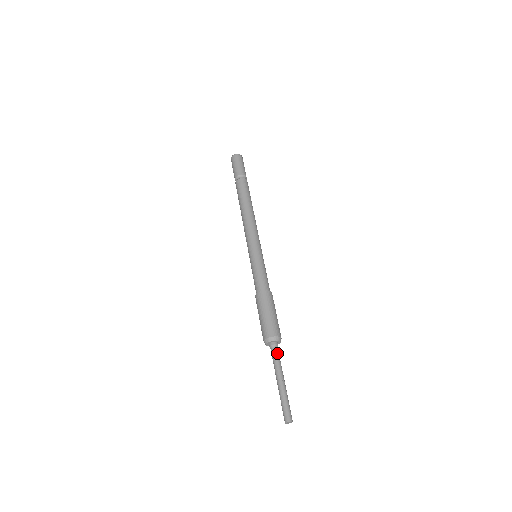
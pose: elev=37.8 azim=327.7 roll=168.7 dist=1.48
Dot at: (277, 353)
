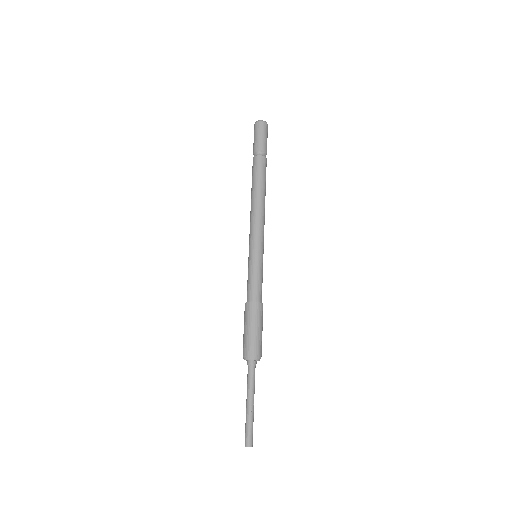
Dot at: (253, 373)
